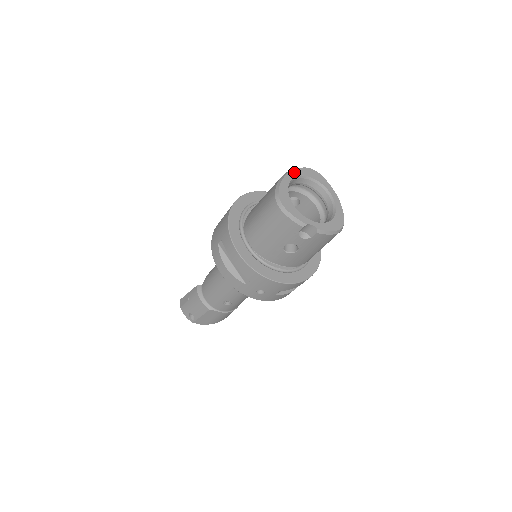
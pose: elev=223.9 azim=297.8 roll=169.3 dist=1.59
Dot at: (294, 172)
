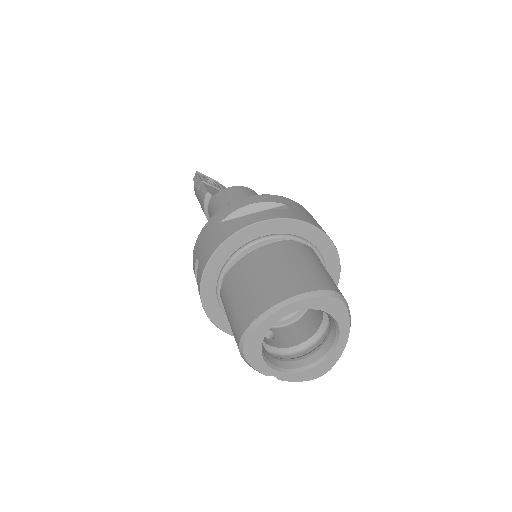
Dot at: (298, 304)
